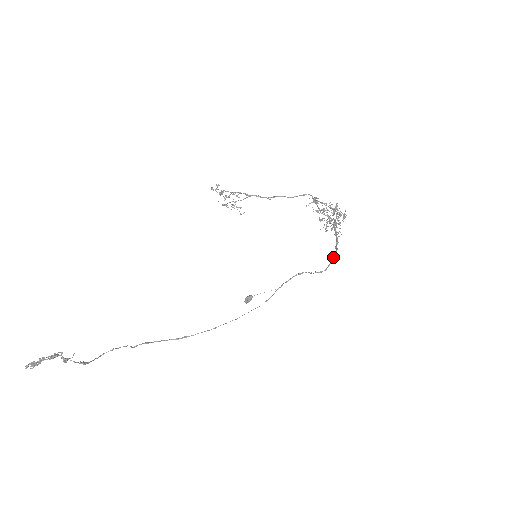
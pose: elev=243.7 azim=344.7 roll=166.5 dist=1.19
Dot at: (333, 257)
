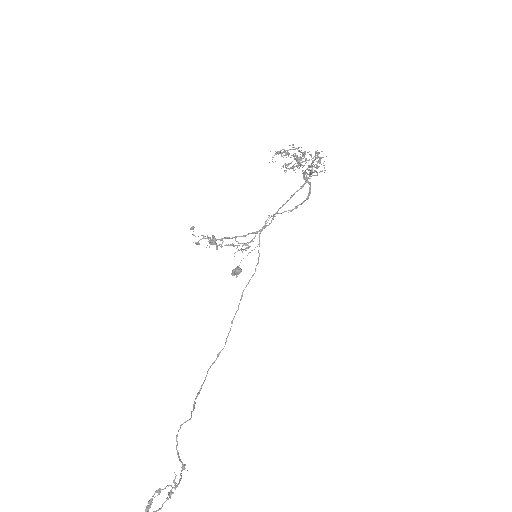
Dot at: (309, 193)
